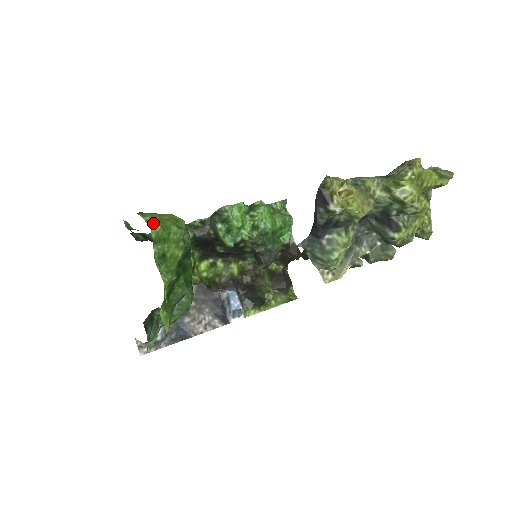
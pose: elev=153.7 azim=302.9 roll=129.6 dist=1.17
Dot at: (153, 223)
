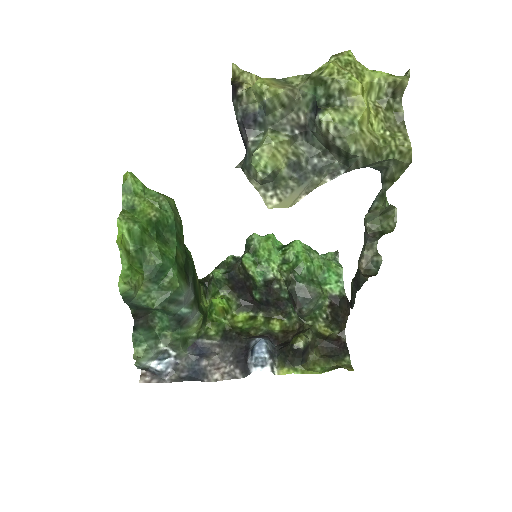
Dot at: (125, 173)
